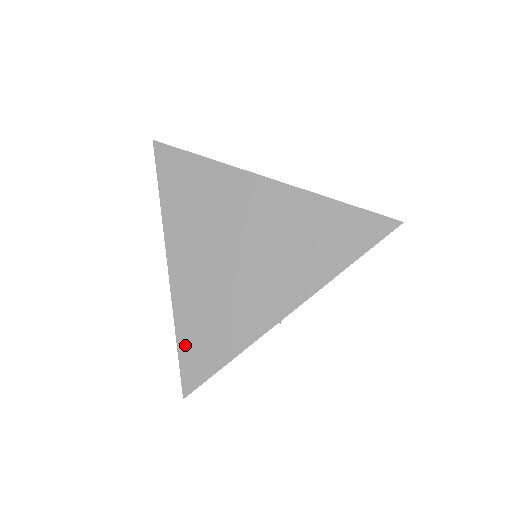
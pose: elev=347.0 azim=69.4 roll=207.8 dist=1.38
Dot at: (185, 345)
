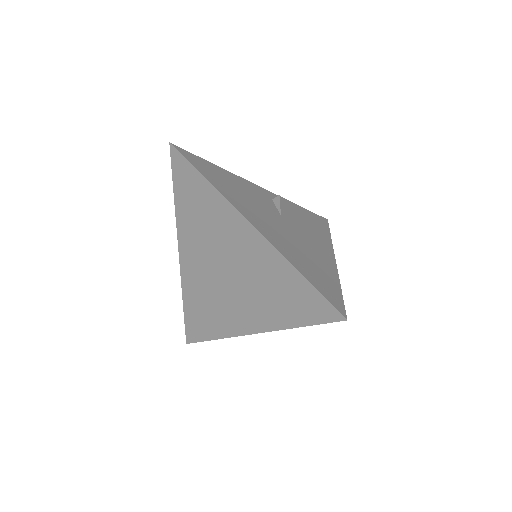
Dot at: (188, 313)
